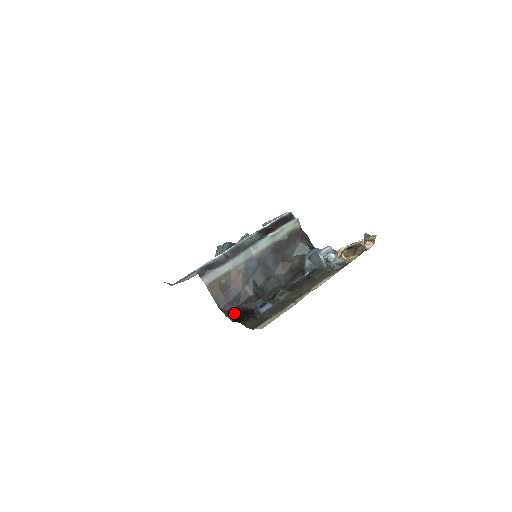
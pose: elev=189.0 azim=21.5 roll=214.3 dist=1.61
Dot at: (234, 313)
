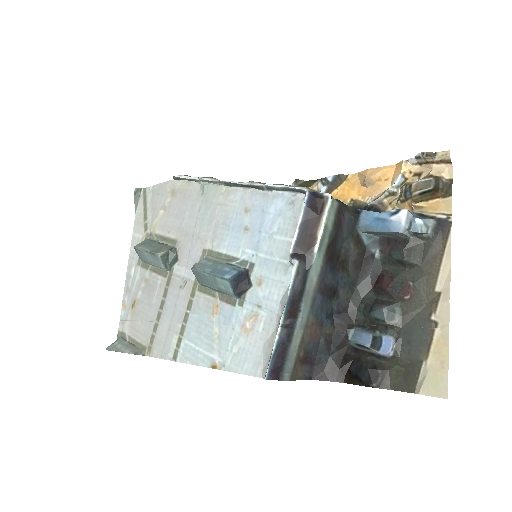
Dot at: (335, 371)
